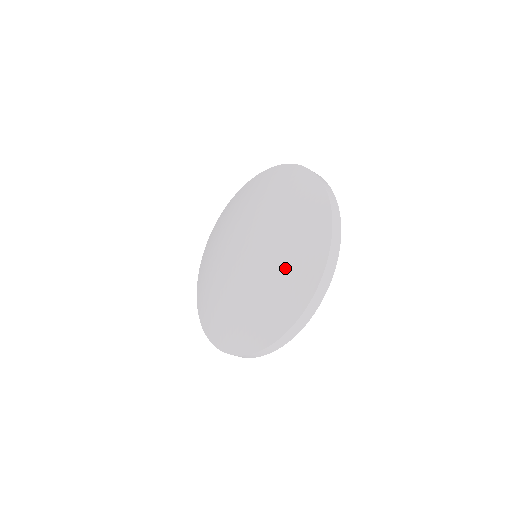
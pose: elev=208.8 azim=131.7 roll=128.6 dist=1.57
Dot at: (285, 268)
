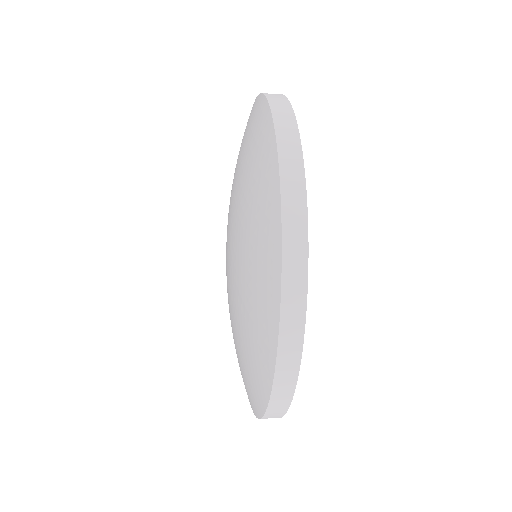
Dot at: (246, 317)
